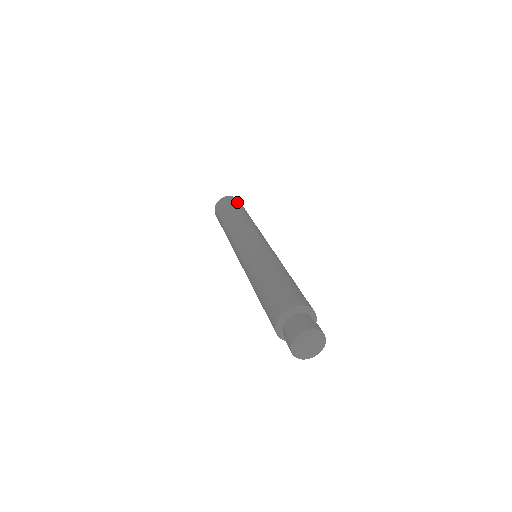
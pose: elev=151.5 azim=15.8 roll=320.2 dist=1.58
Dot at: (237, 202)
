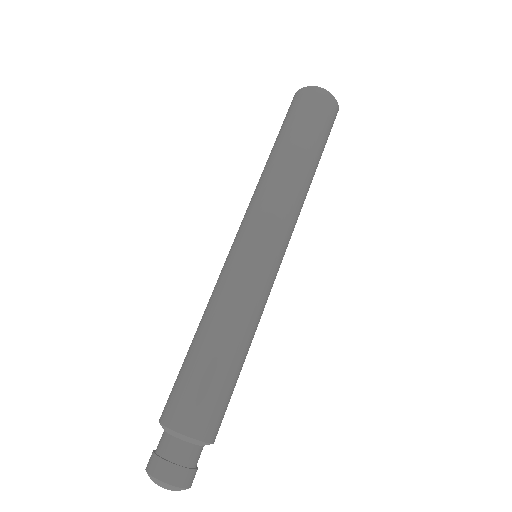
Dot at: (298, 108)
